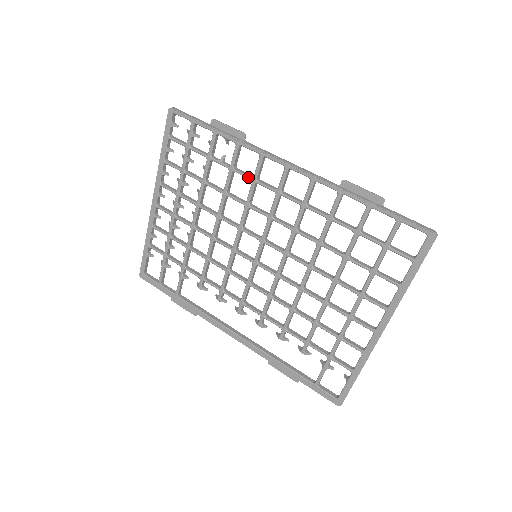
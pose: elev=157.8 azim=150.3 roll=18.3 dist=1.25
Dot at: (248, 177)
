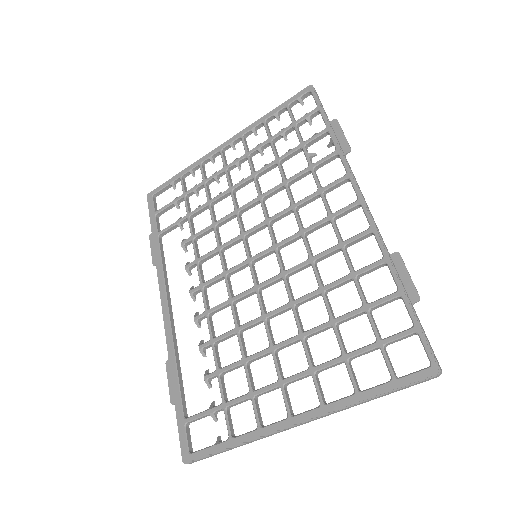
Dot at: (318, 184)
